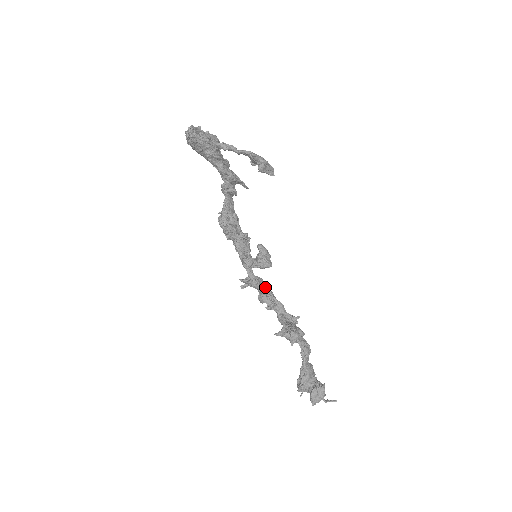
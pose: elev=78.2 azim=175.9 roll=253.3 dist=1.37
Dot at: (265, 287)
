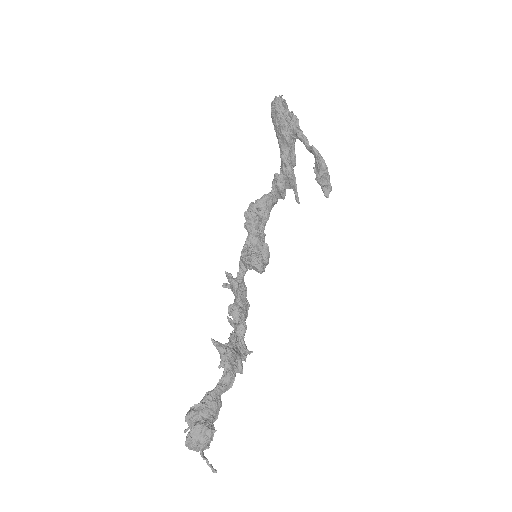
Dot at: (244, 300)
